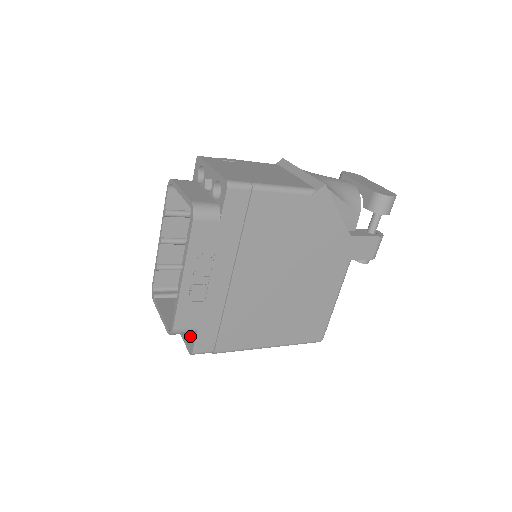
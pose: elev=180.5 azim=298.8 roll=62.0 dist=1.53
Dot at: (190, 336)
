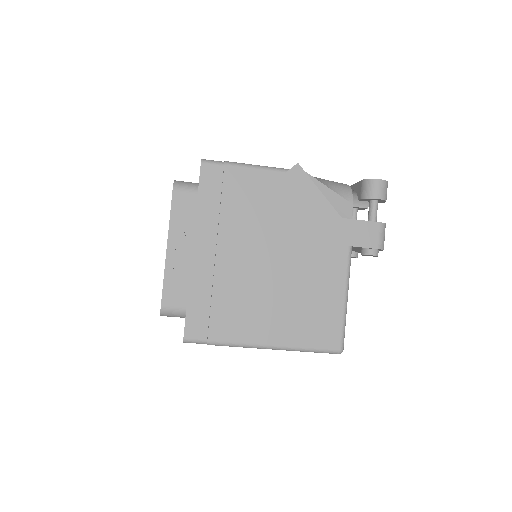
Dot at: occluded
